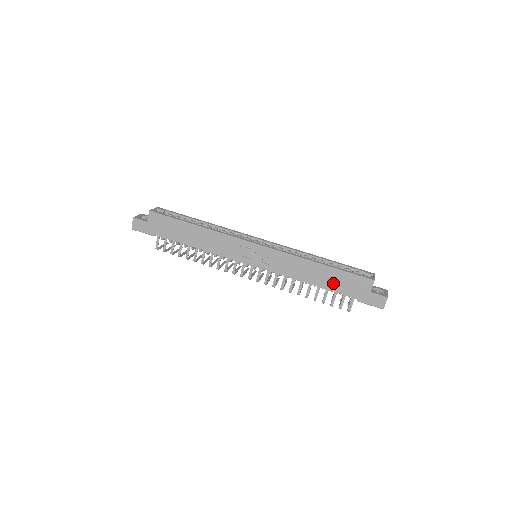
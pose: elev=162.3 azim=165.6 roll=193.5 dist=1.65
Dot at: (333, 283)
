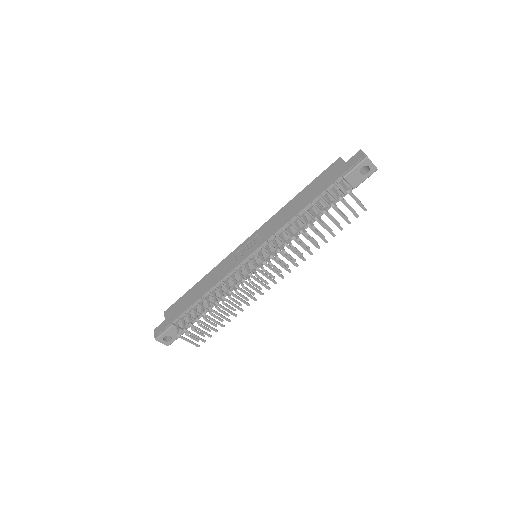
Dot at: (315, 192)
